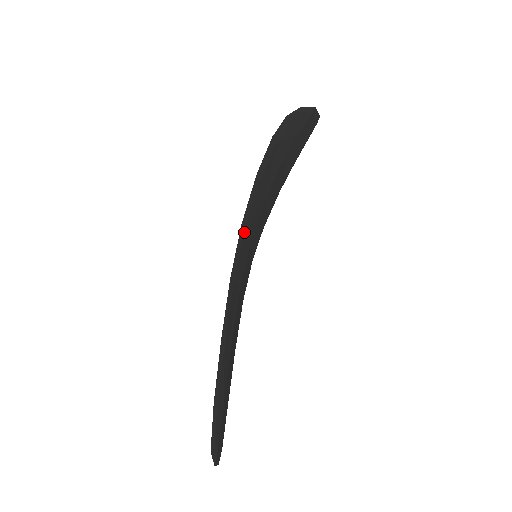
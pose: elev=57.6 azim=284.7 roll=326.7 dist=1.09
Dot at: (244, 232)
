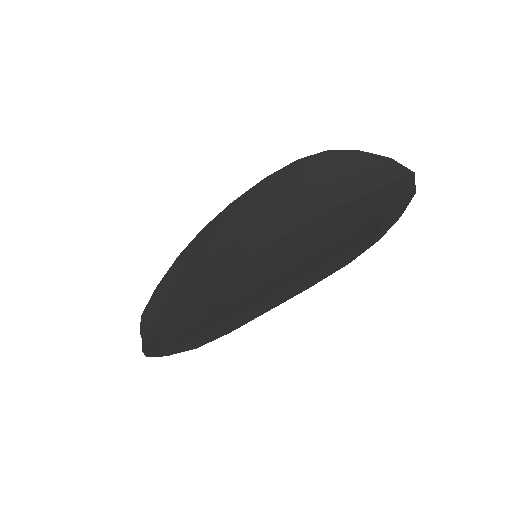
Dot at: (263, 306)
